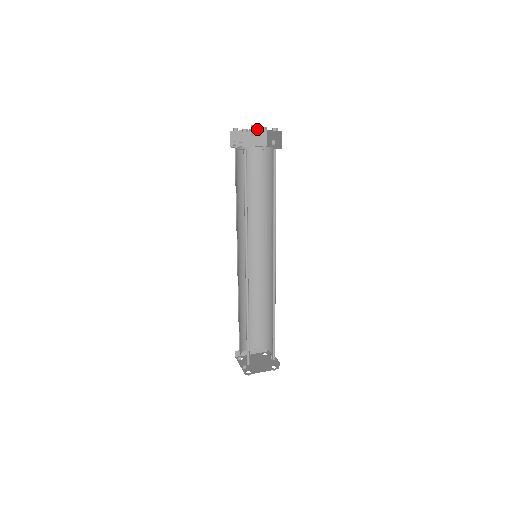
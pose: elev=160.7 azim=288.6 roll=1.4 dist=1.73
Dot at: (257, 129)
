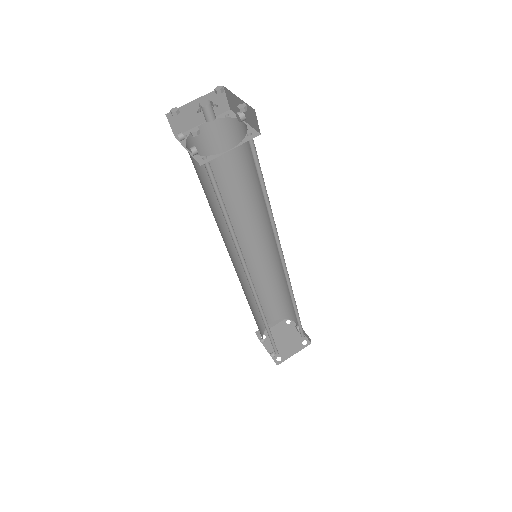
Dot at: (211, 109)
